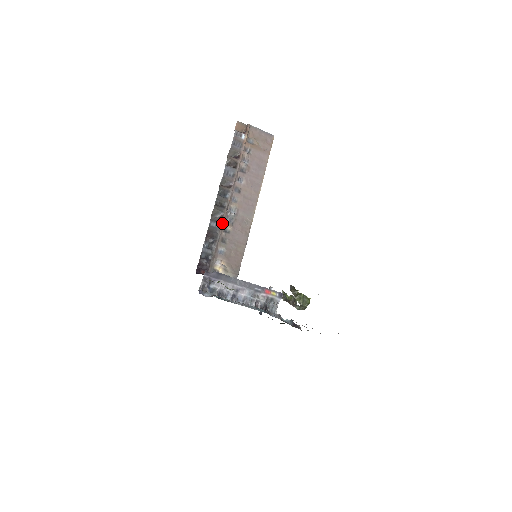
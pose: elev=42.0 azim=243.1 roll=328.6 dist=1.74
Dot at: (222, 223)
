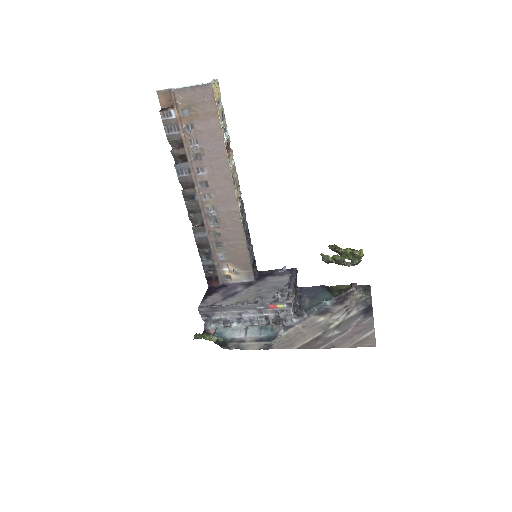
Dot at: (207, 230)
